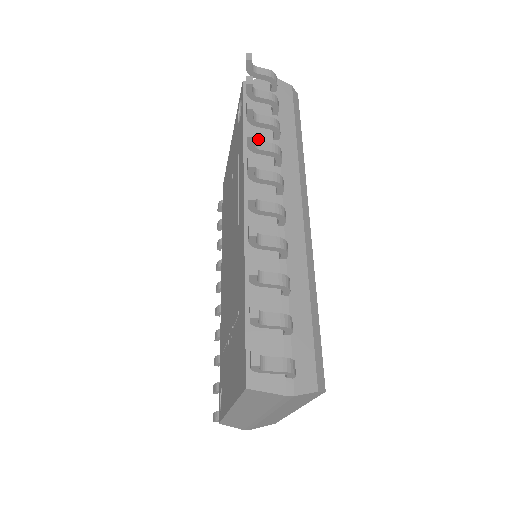
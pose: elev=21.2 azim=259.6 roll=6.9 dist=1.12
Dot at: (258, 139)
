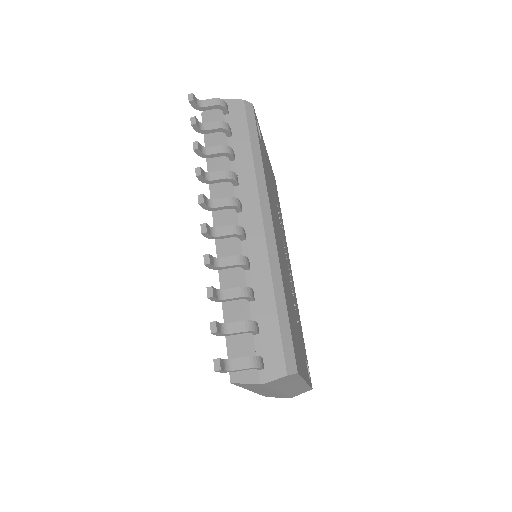
Dot at: (218, 165)
